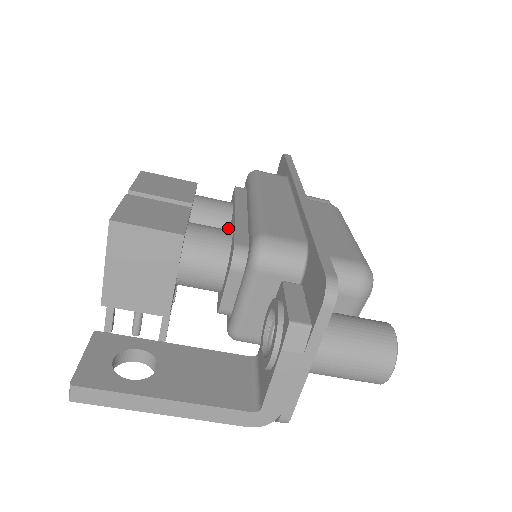
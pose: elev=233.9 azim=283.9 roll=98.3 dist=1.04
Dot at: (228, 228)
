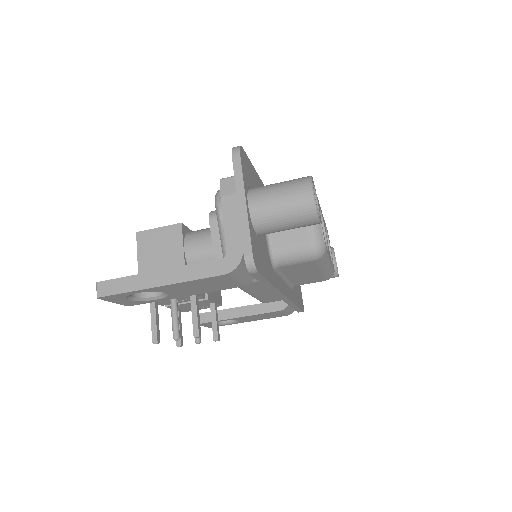
Dot at: occluded
